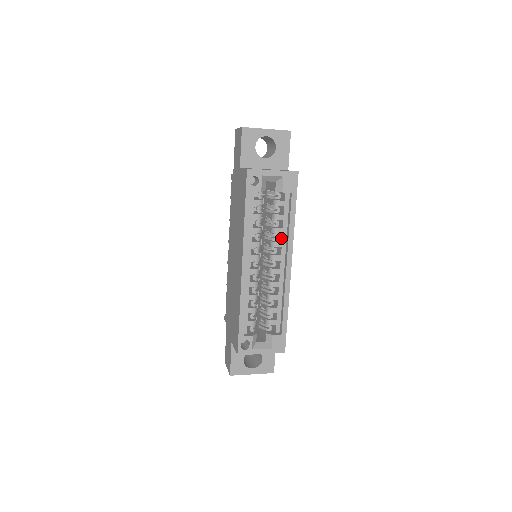
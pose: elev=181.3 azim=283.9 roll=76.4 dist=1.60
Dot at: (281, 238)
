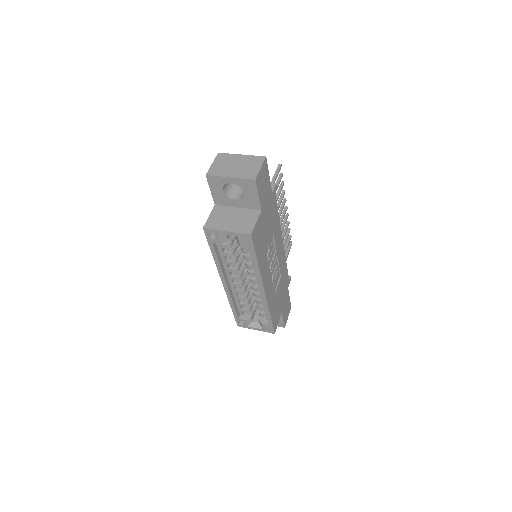
Dot at: (254, 269)
